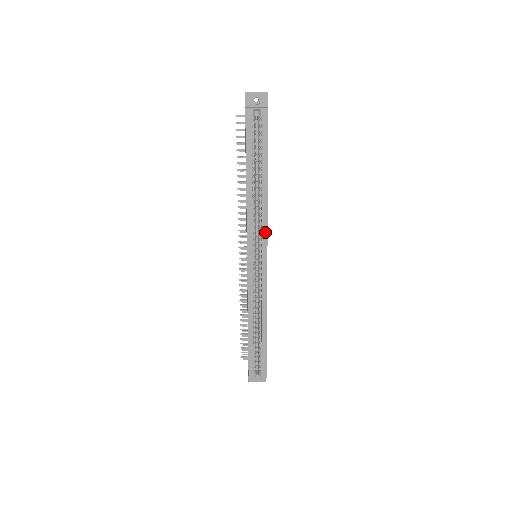
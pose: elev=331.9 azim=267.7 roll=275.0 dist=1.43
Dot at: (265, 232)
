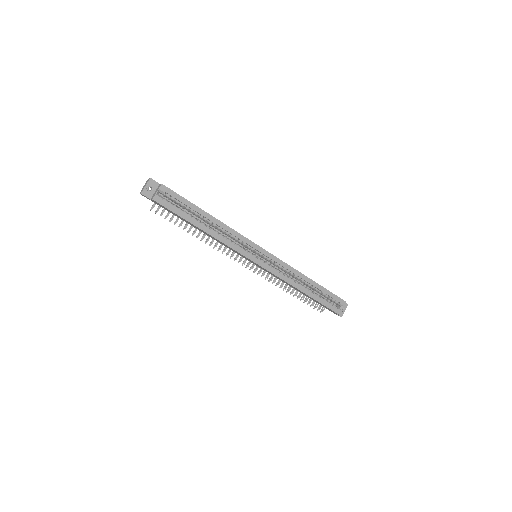
Dot at: (244, 239)
